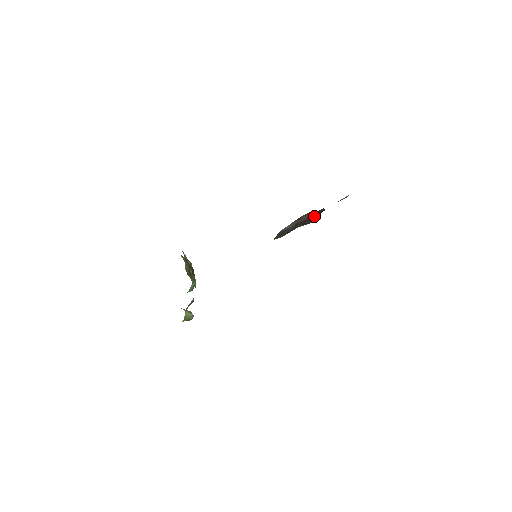
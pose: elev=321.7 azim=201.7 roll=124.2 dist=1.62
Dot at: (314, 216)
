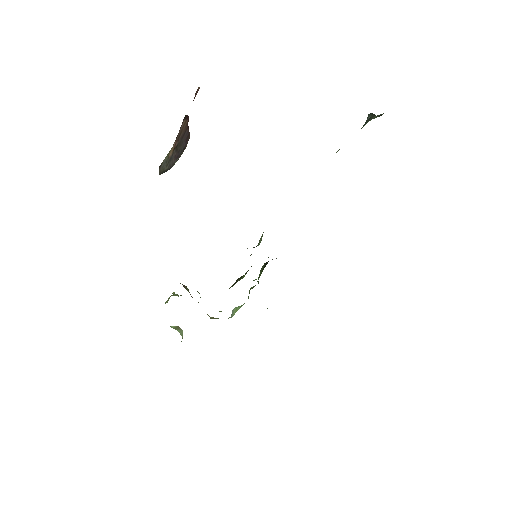
Dot at: (188, 132)
